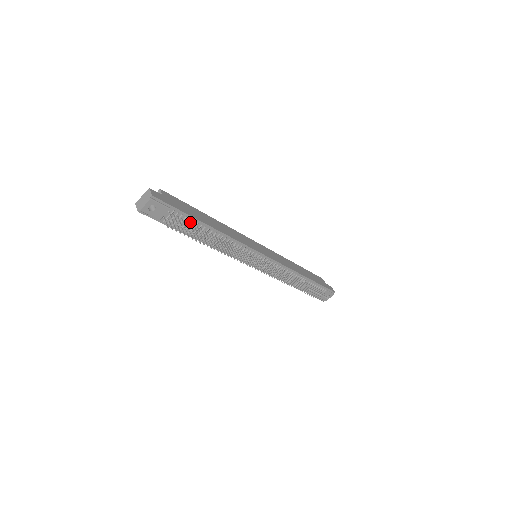
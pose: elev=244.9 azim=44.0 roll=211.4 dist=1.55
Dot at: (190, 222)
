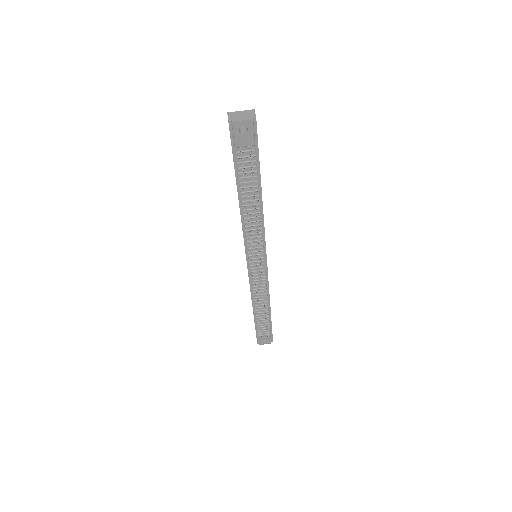
Dot at: occluded
